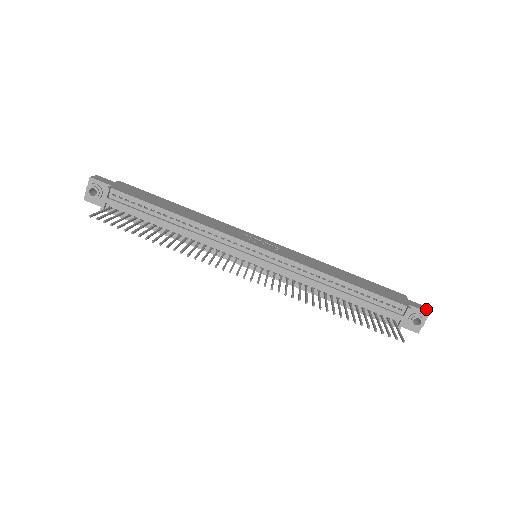
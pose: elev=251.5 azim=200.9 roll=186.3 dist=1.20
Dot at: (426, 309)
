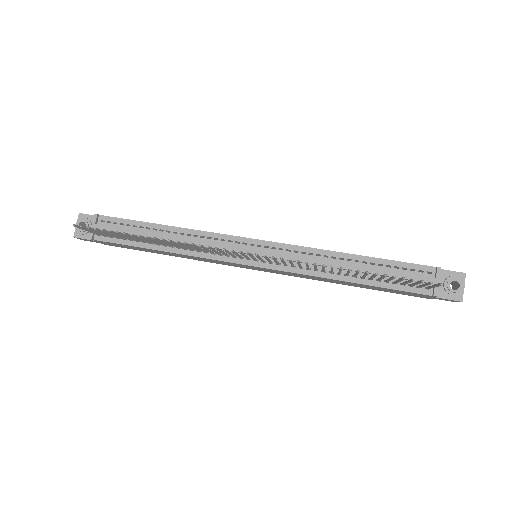
Dot at: (461, 273)
